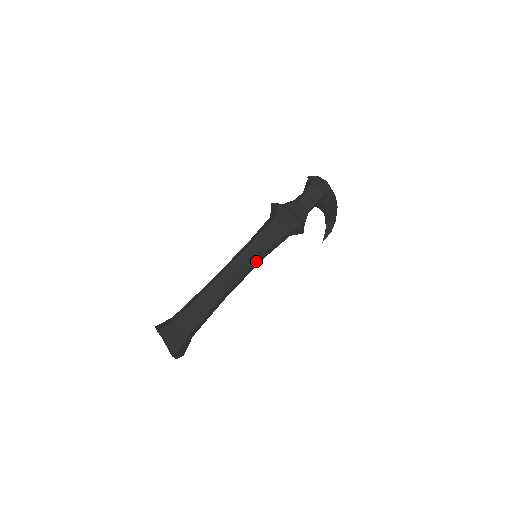
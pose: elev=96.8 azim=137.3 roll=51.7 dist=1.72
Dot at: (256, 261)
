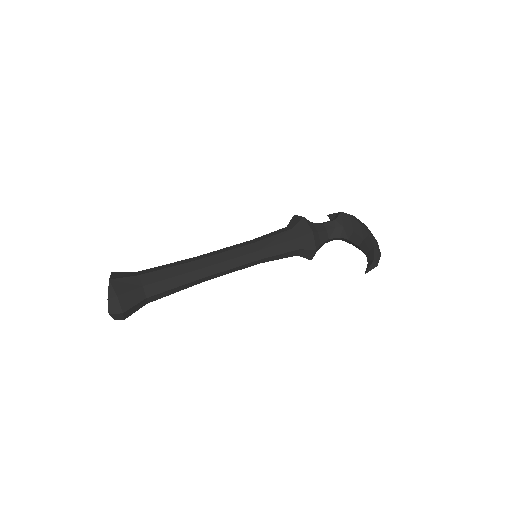
Dot at: (248, 246)
